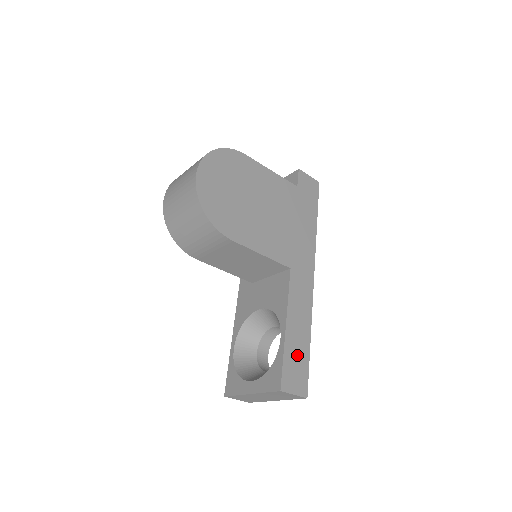
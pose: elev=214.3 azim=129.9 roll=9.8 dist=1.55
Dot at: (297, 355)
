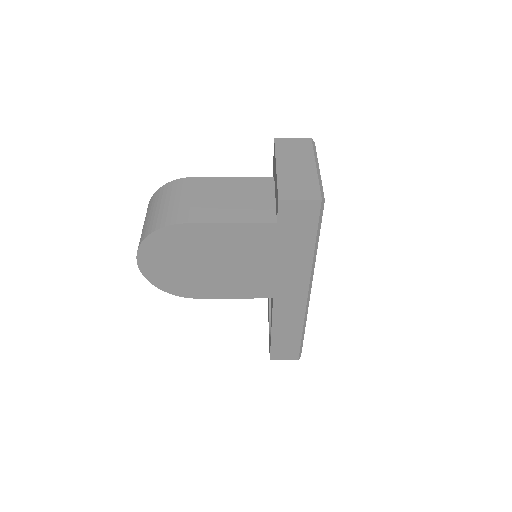
Dot at: (286, 344)
